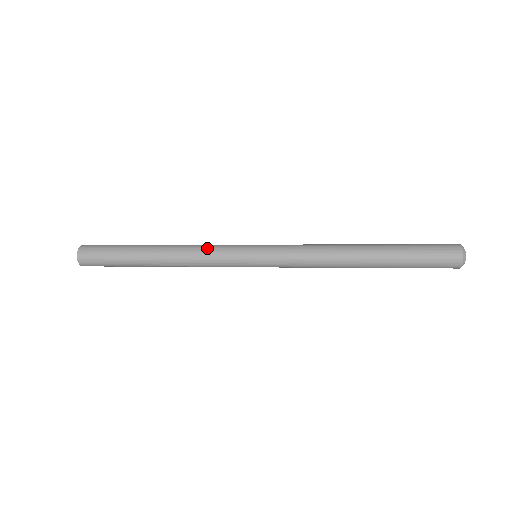
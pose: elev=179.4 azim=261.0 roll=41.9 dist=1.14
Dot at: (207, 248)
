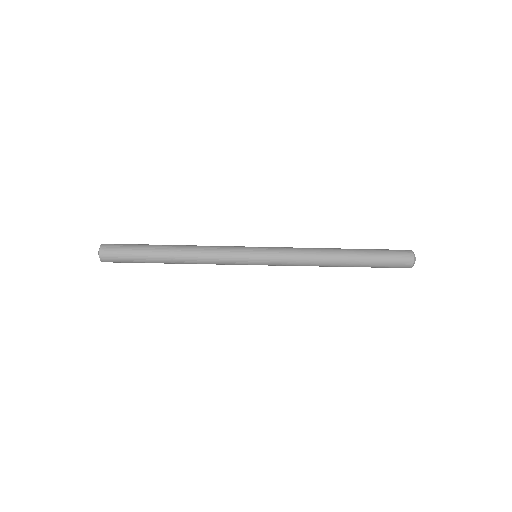
Dot at: (216, 251)
